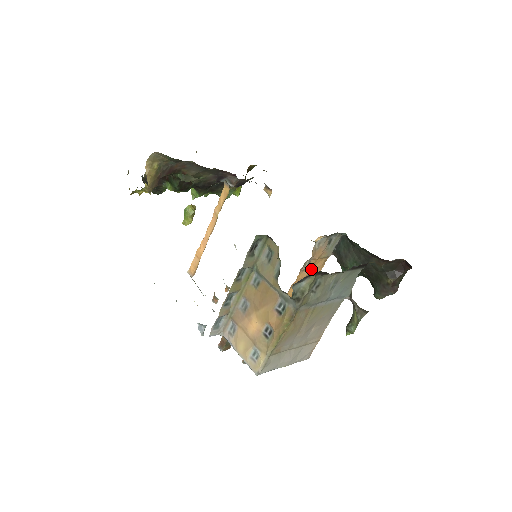
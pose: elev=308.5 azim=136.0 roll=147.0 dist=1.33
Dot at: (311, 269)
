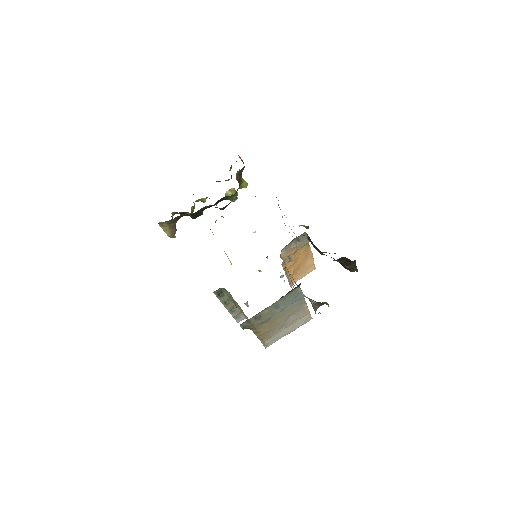
Dot at: (296, 257)
